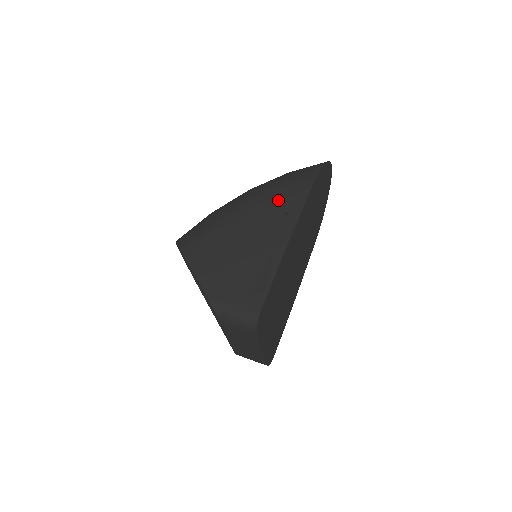
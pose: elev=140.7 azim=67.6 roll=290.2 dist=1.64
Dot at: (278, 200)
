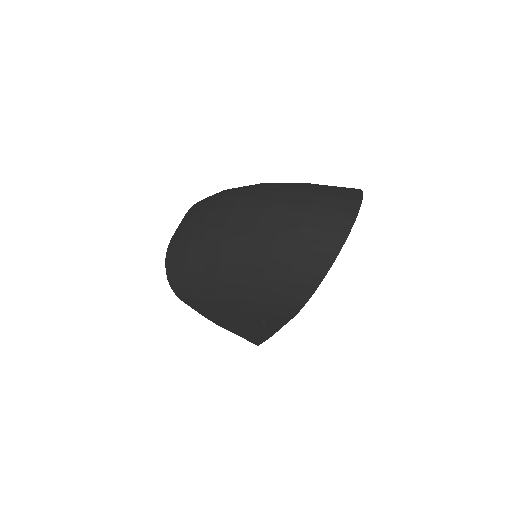
Dot at: (253, 311)
